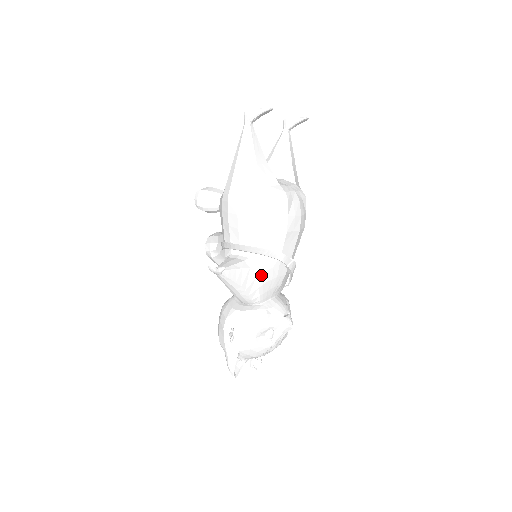
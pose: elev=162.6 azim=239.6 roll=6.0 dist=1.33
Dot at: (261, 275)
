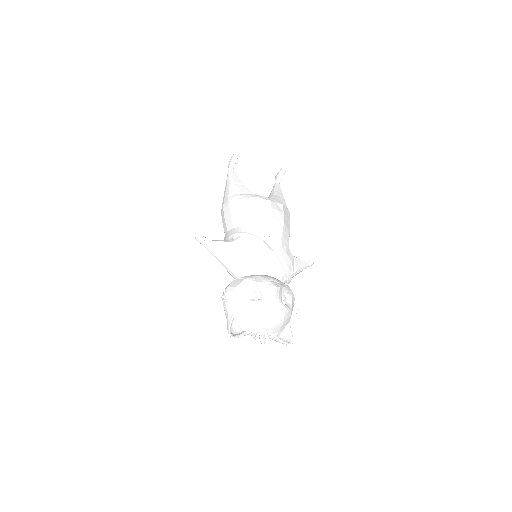
Dot at: (242, 248)
